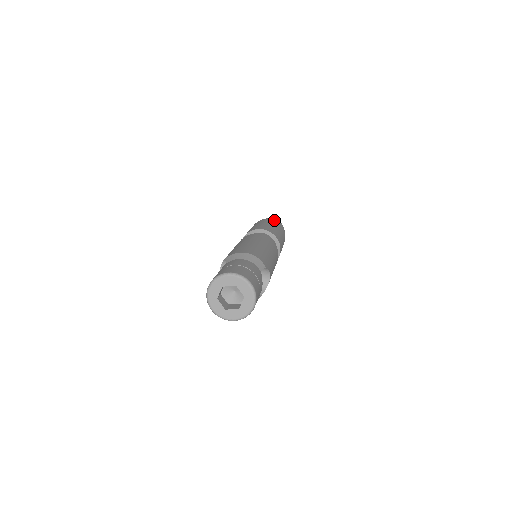
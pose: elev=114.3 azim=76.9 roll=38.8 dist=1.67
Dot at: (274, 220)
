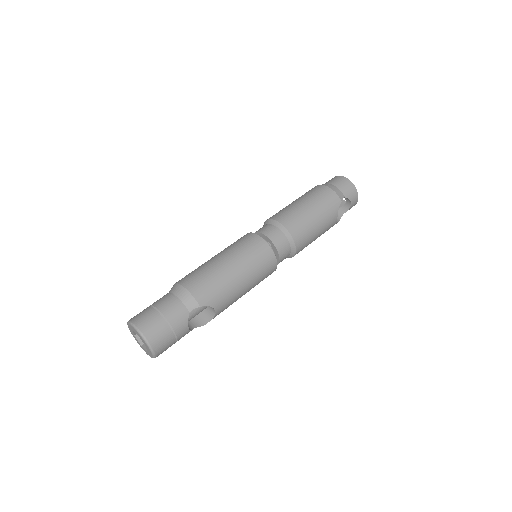
Dot at: (330, 189)
